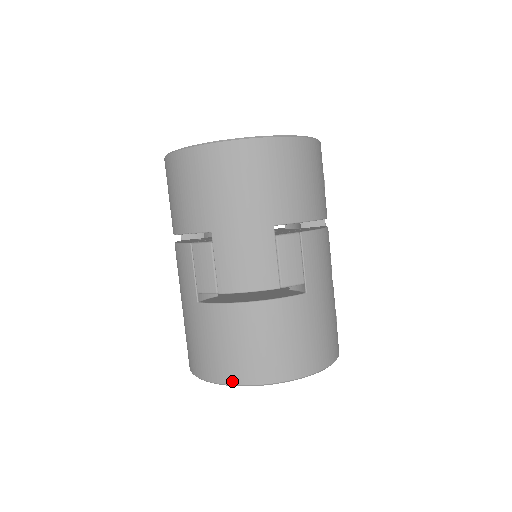
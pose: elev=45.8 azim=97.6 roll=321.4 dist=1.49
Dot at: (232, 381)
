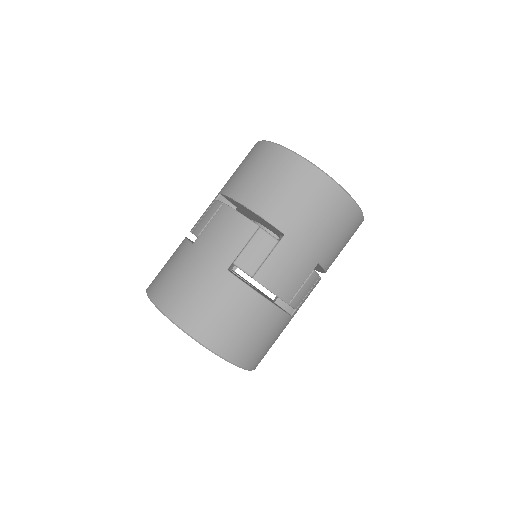
Dot at: (209, 344)
